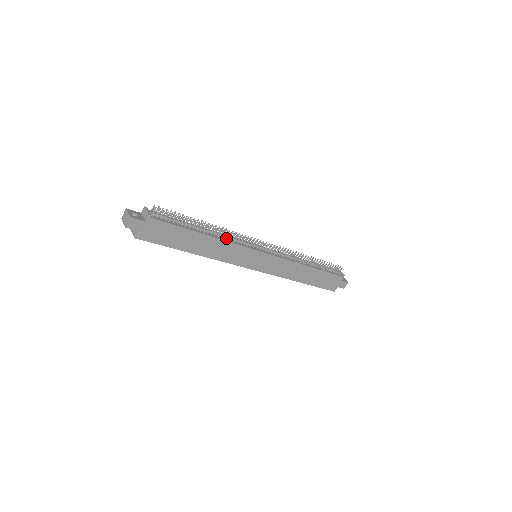
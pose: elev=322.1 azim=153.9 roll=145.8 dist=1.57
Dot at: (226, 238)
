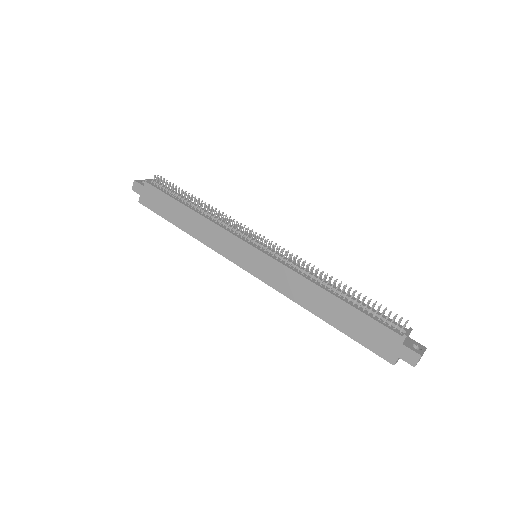
Dot at: (217, 221)
